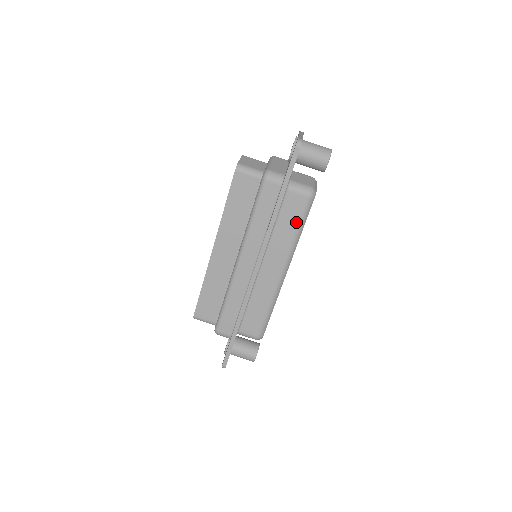
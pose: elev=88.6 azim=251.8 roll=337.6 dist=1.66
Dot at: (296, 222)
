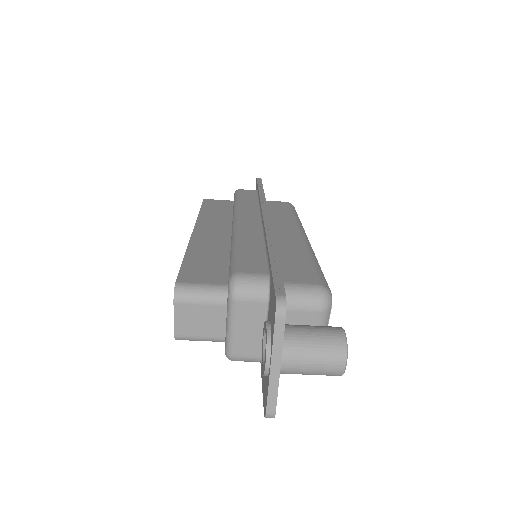
Dot at: occluded
